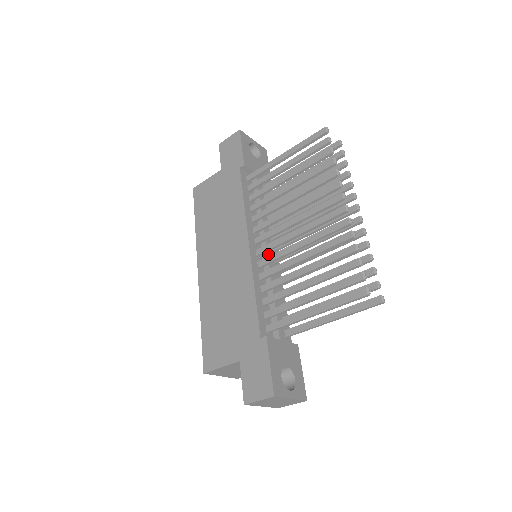
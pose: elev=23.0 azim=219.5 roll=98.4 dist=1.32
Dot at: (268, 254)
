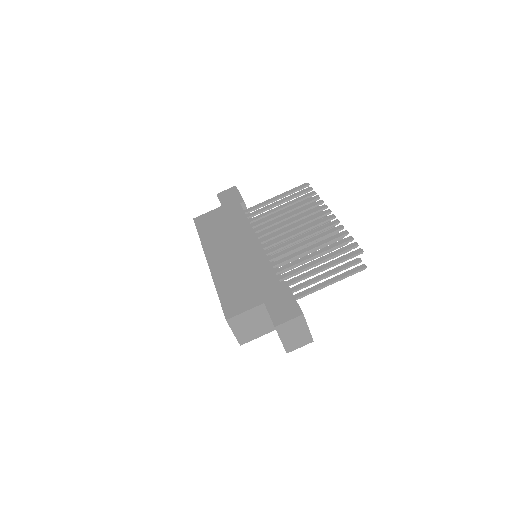
Dot at: occluded
